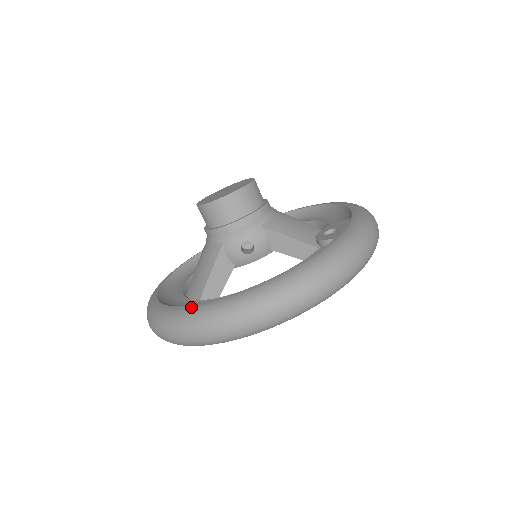
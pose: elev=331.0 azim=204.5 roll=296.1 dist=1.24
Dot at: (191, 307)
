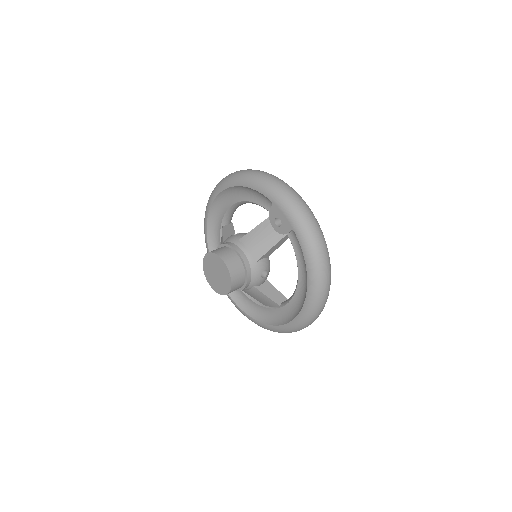
Dot at: (295, 322)
